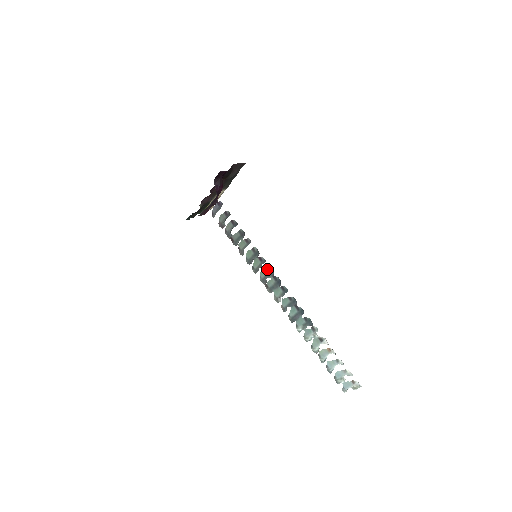
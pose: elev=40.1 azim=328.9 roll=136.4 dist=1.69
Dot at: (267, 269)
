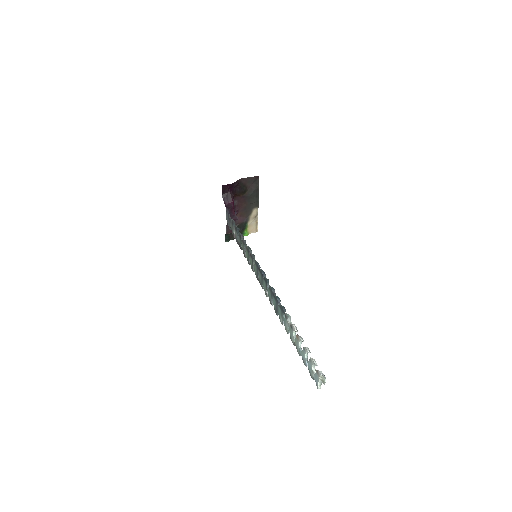
Dot at: (255, 264)
